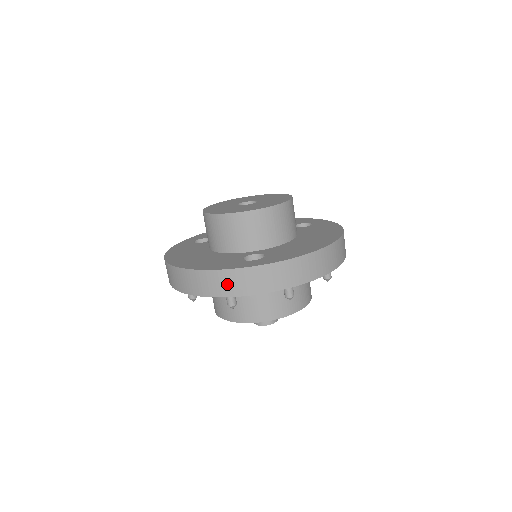
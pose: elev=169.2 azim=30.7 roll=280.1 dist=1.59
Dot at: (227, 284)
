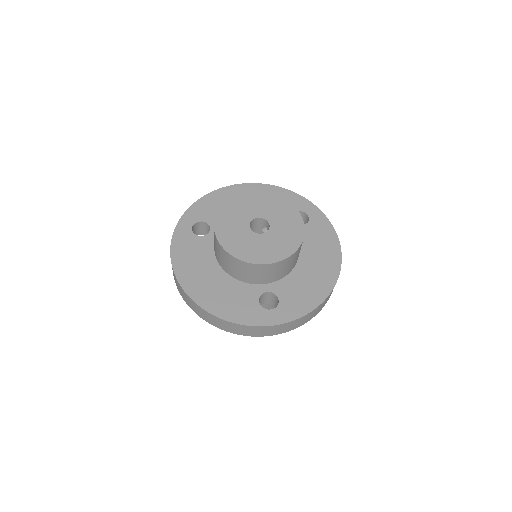
Dot at: (247, 331)
